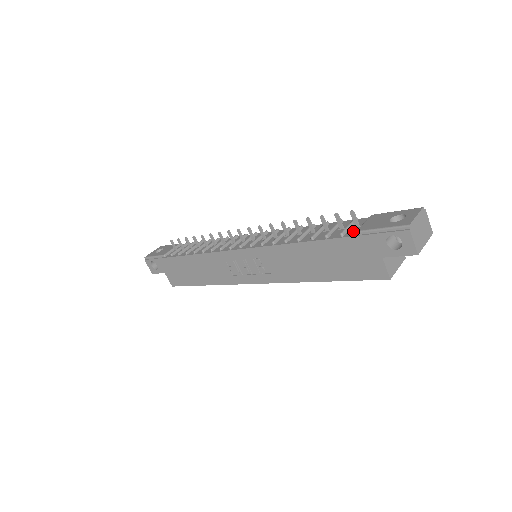
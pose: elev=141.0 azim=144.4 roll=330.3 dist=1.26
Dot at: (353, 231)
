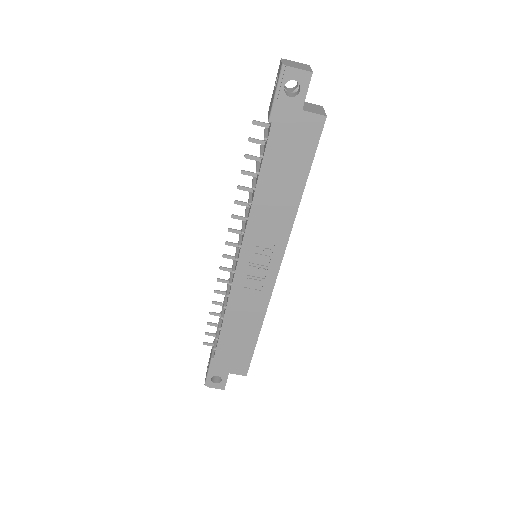
Dot at: (269, 129)
